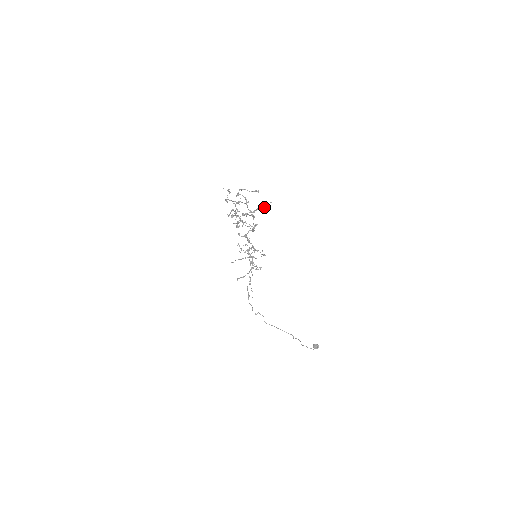
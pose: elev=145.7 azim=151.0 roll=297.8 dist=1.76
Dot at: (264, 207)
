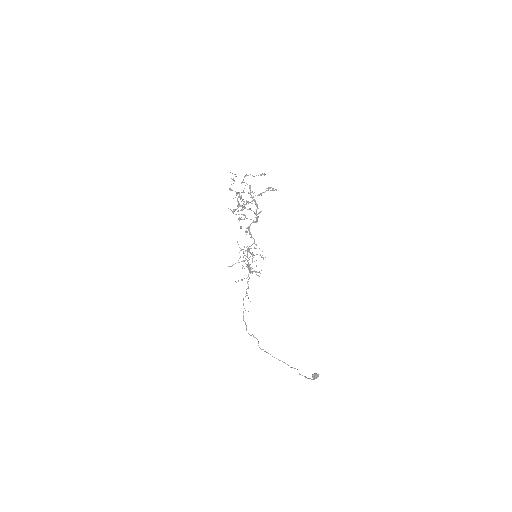
Dot at: (271, 187)
